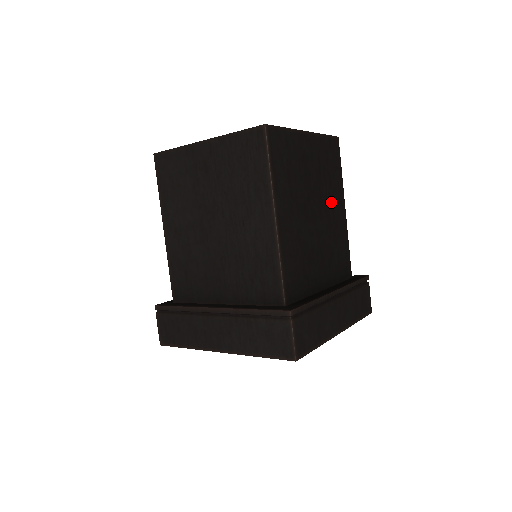
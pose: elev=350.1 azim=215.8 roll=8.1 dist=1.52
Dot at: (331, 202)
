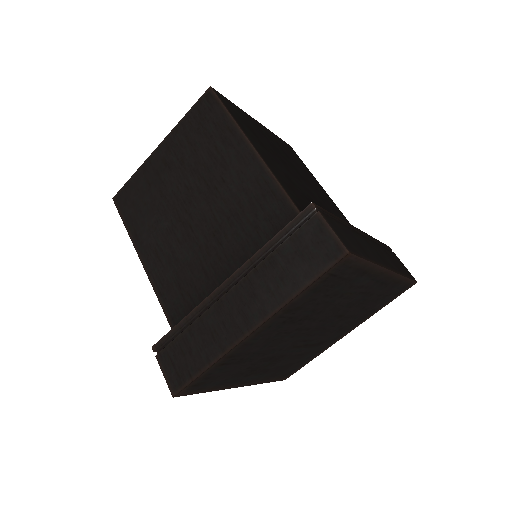
Dot at: (310, 181)
